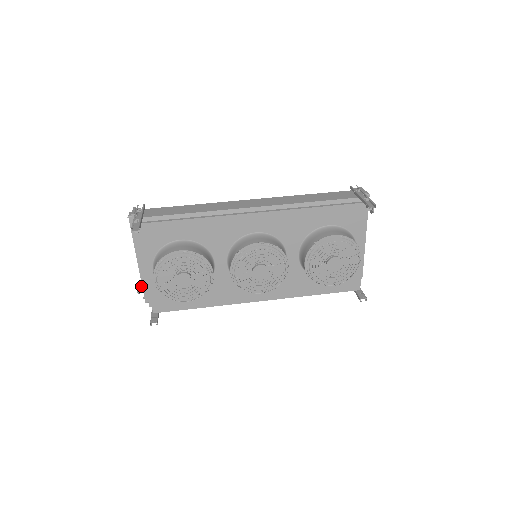
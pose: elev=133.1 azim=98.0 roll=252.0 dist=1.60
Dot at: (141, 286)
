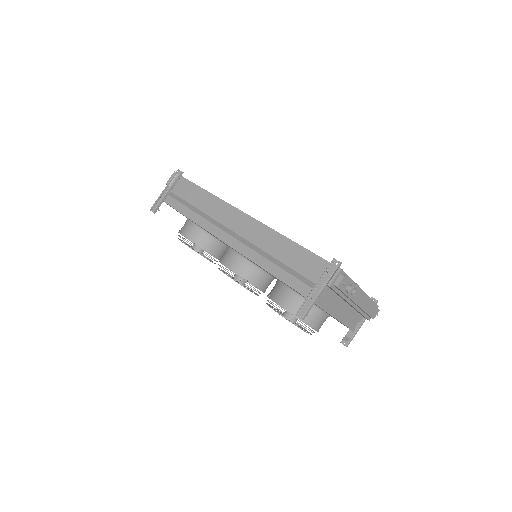
Dot at: occluded
